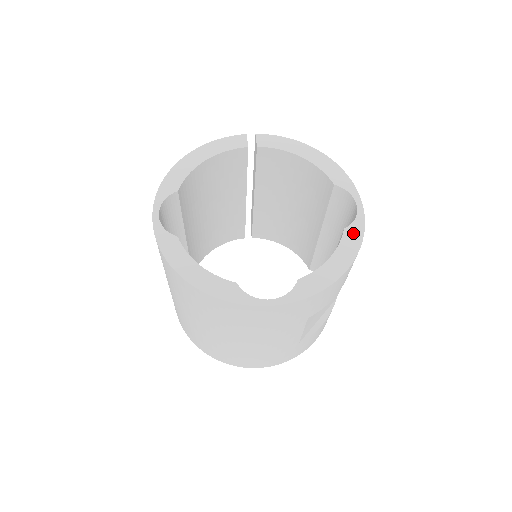
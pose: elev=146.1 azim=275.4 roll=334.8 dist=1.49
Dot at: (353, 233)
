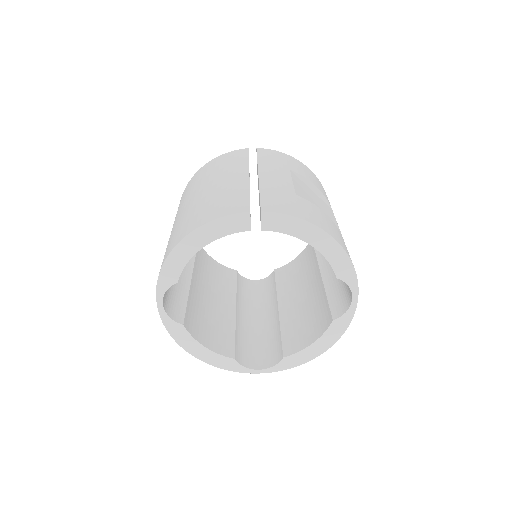
Dot at: (340, 325)
